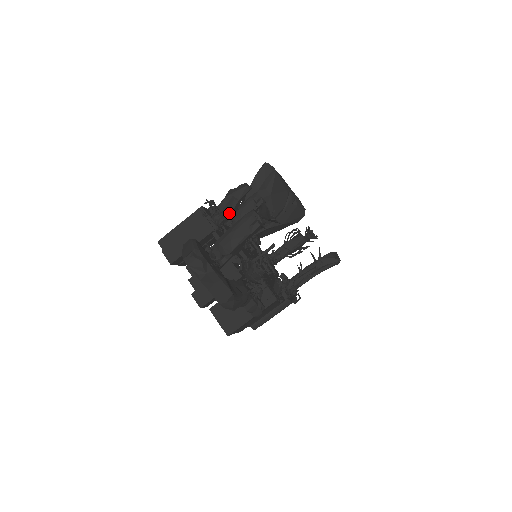
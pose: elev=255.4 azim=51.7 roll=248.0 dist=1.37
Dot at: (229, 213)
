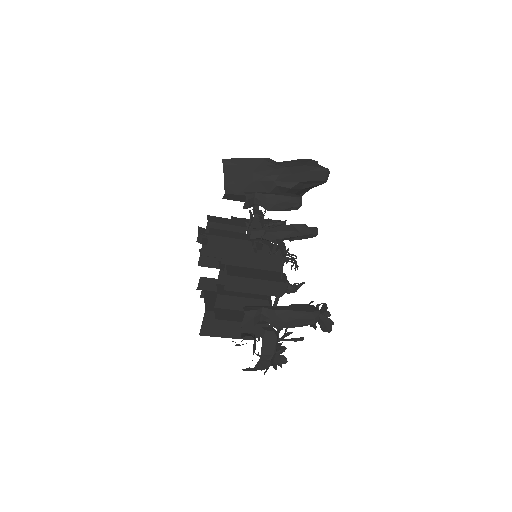
Dot at: occluded
